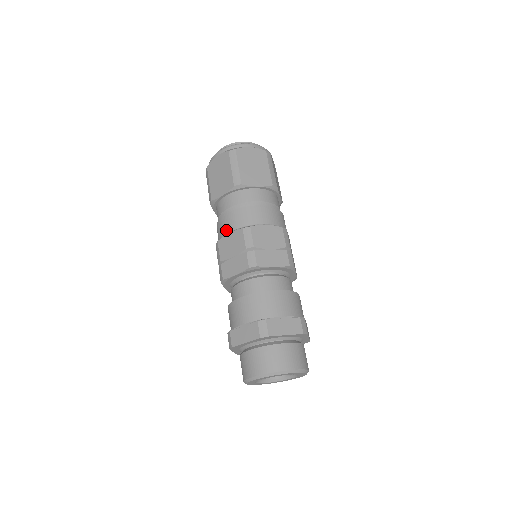
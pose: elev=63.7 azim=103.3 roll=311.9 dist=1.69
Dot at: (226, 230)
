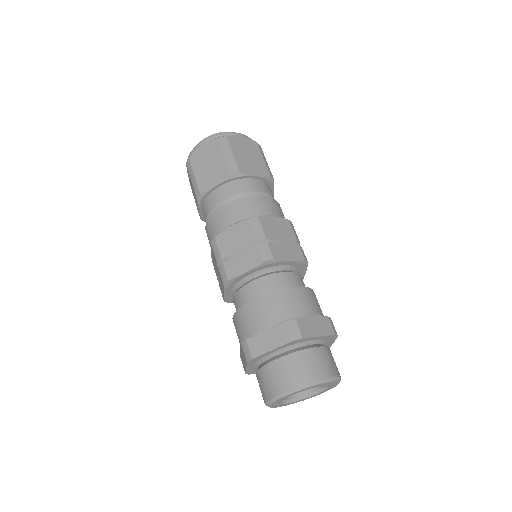
Dot at: occluded
